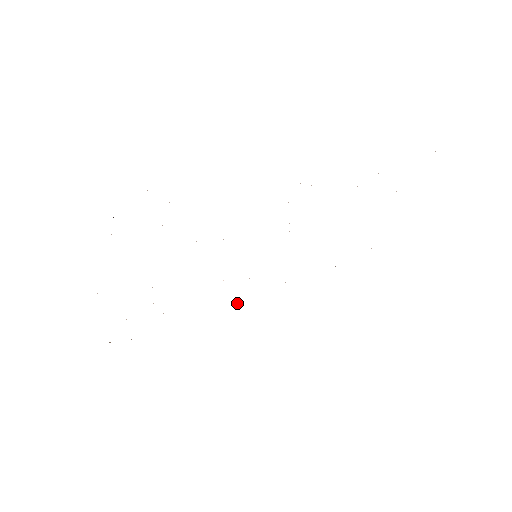
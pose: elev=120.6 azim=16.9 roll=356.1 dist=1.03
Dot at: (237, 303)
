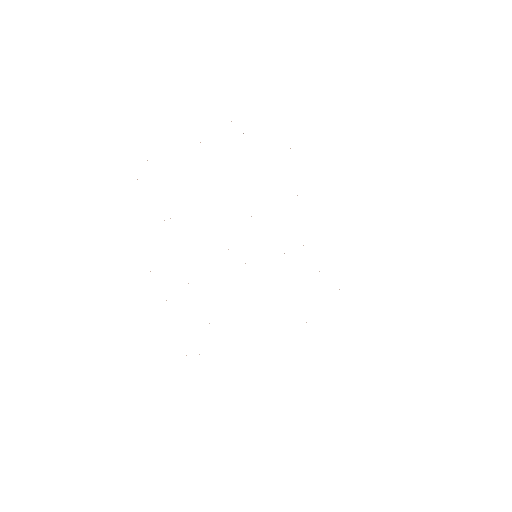
Dot at: occluded
